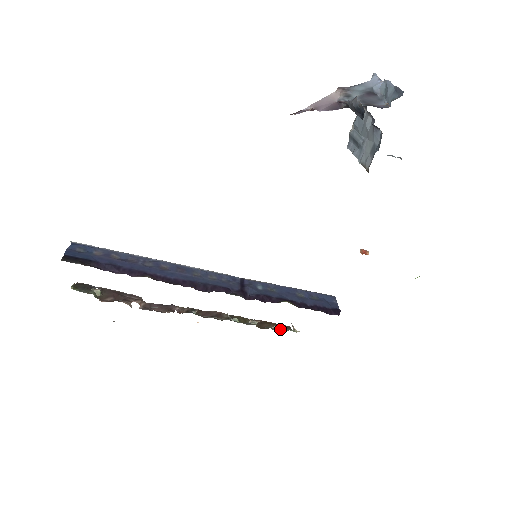
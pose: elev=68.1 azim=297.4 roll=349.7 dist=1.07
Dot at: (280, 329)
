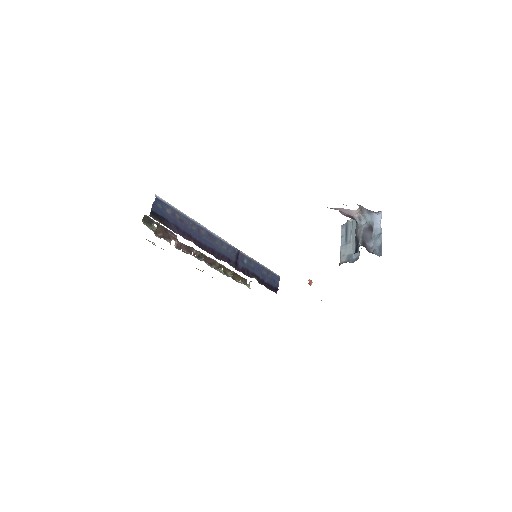
Dot at: (242, 282)
